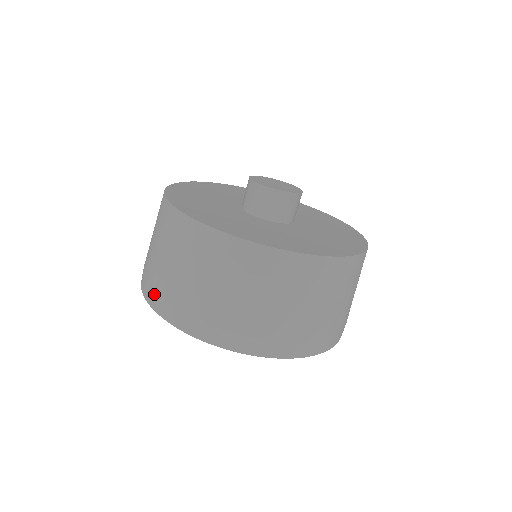
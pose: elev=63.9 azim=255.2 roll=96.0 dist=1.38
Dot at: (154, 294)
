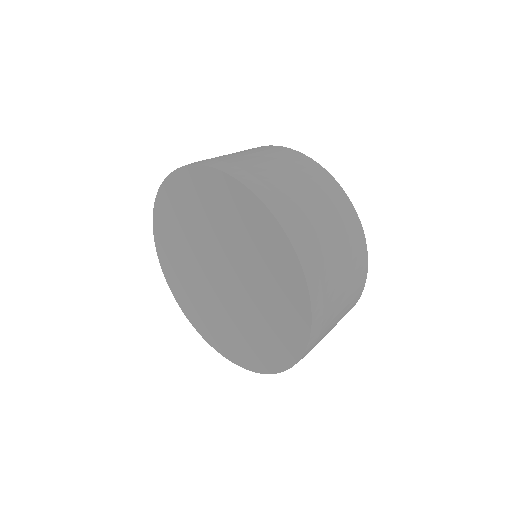
Dot at: occluded
